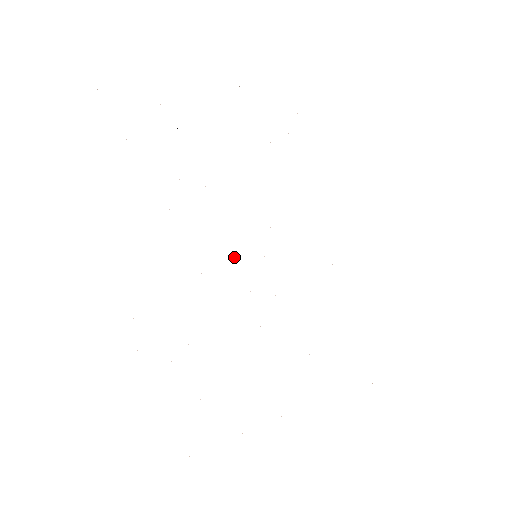
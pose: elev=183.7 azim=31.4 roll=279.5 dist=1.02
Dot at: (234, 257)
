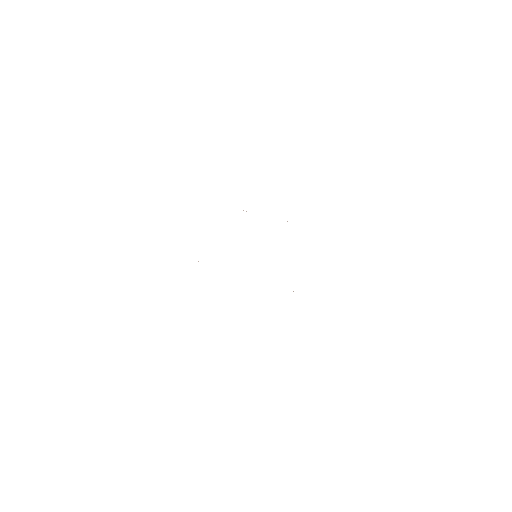
Dot at: occluded
